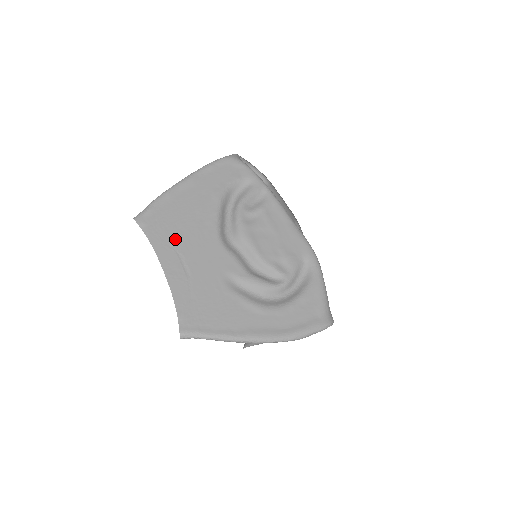
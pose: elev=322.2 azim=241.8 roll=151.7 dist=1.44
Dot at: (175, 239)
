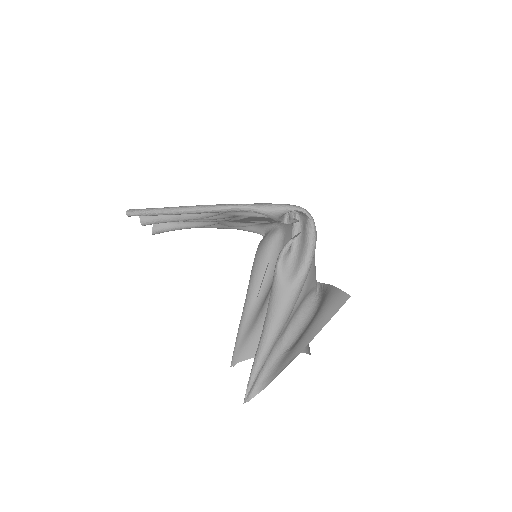
Dot at: occluded
